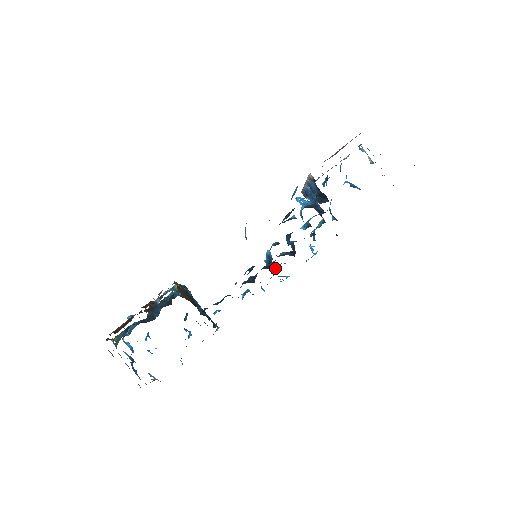
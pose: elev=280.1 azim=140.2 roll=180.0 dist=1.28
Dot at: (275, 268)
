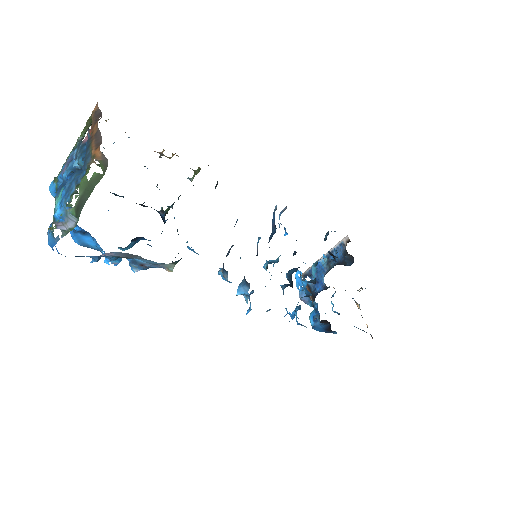
Dot at: occluded
